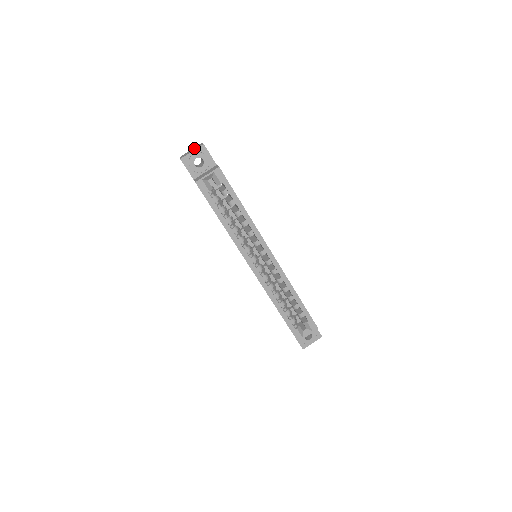
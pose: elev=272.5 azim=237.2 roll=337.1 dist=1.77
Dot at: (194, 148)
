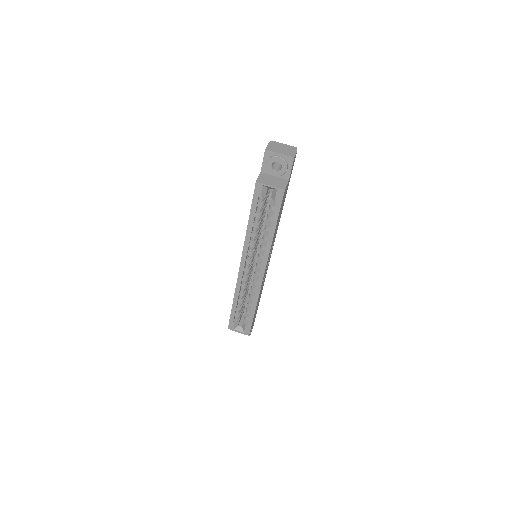
Dot at: (287, 148)
